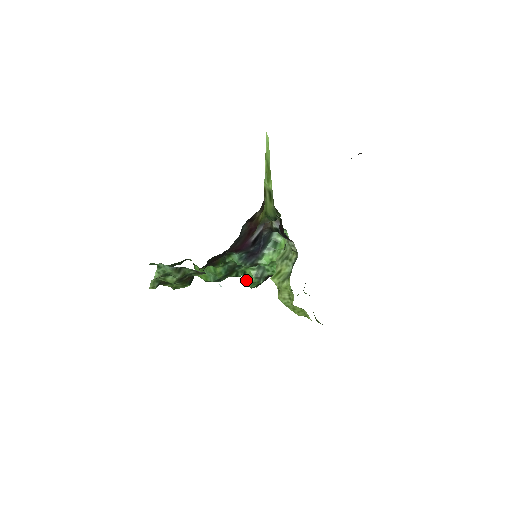
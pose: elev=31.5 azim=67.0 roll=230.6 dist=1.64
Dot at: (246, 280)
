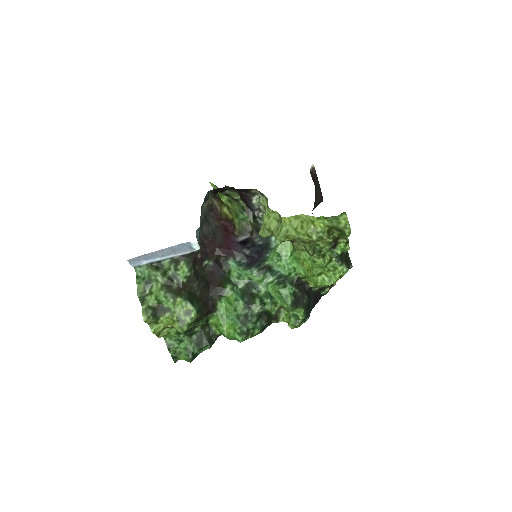
Dot at: (289, 318)
